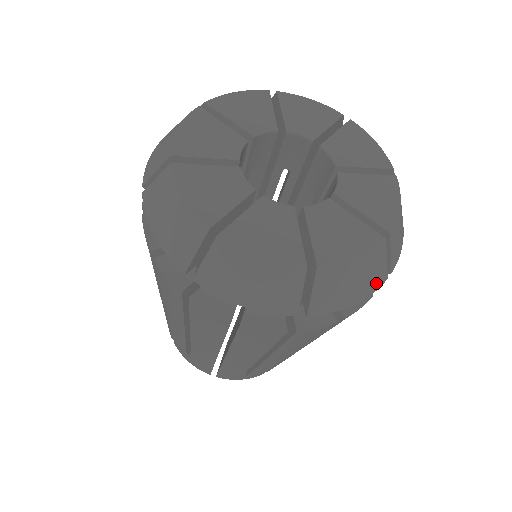
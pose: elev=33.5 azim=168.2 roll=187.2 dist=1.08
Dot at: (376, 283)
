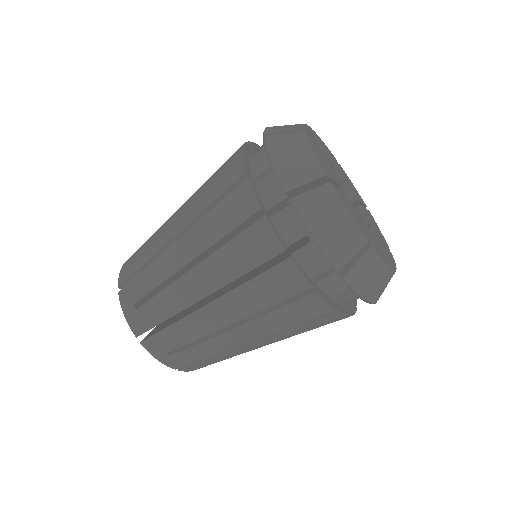
Dot at: (334, 254)
